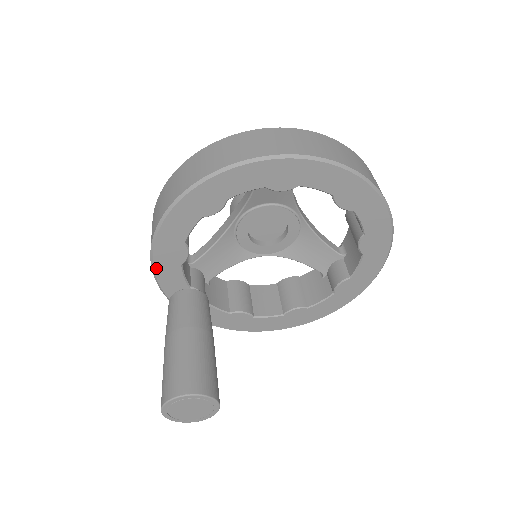
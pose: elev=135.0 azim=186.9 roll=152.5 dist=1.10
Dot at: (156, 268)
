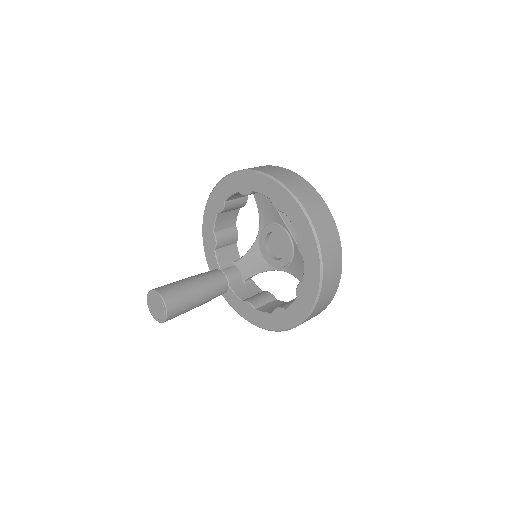
Dot at: (205, 250)
